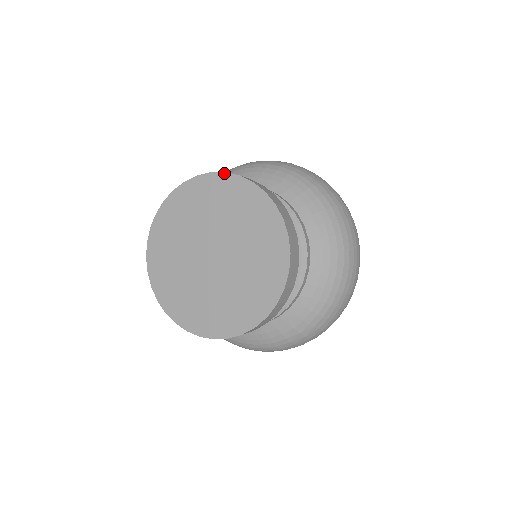
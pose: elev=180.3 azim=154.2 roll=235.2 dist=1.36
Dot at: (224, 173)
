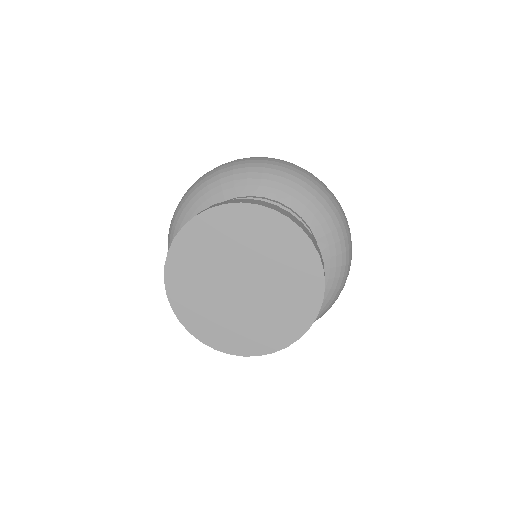
Dot at: (287, 218)
